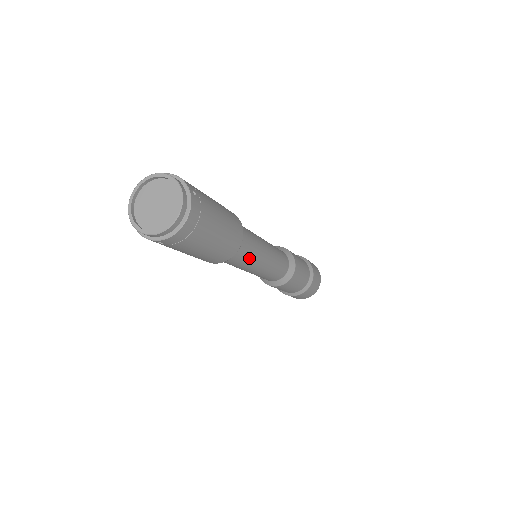
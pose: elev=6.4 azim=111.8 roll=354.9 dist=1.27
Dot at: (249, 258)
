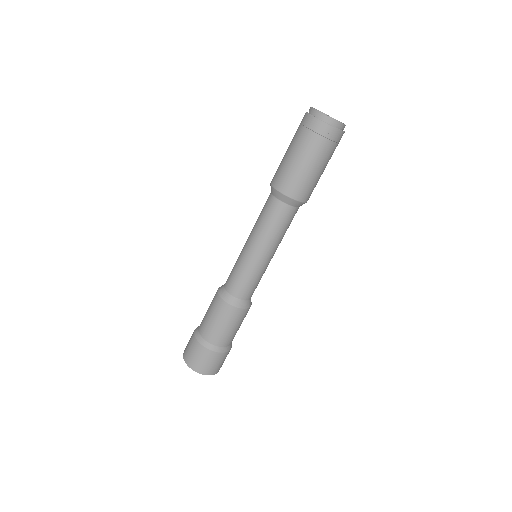
Dot at: occluded
